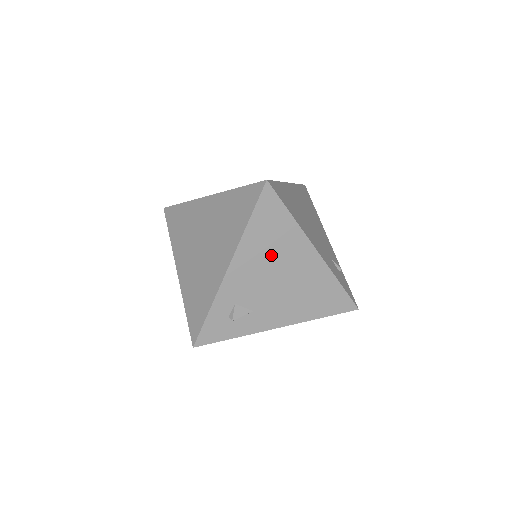
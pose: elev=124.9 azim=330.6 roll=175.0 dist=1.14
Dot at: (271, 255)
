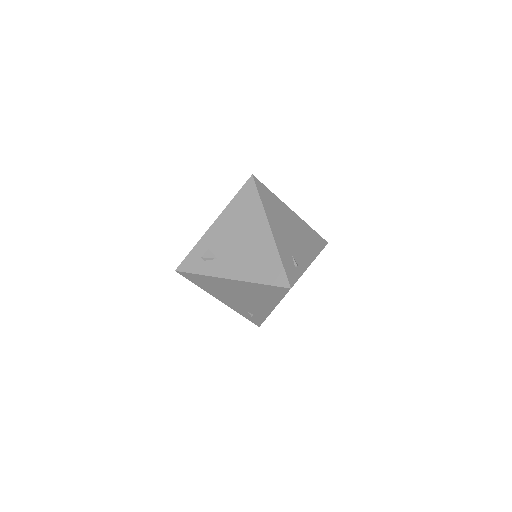
Dot at: (241, 222)
